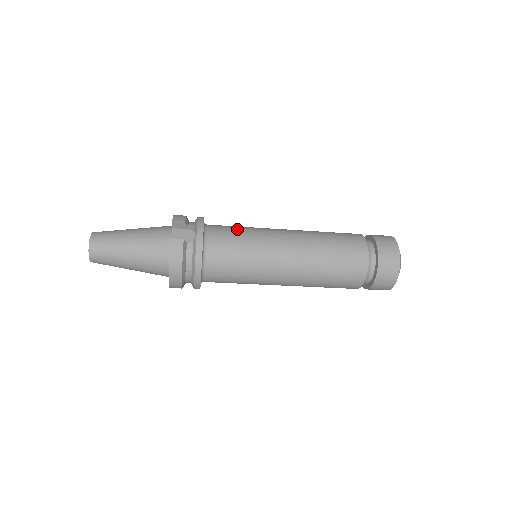
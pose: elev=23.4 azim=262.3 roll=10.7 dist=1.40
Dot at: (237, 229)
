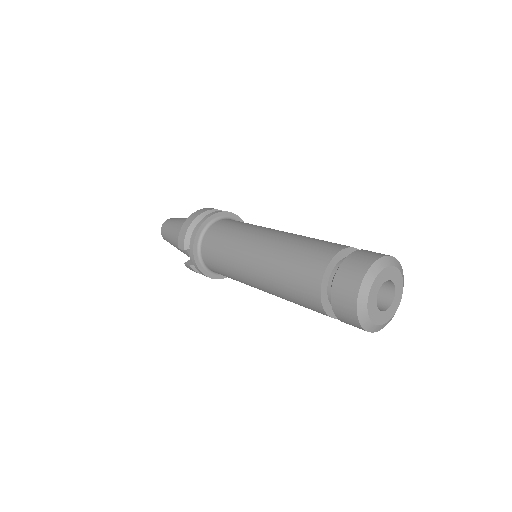
Dot at: (218, 253)
